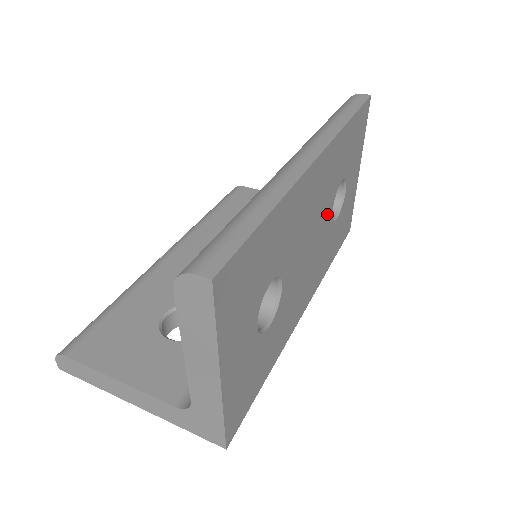
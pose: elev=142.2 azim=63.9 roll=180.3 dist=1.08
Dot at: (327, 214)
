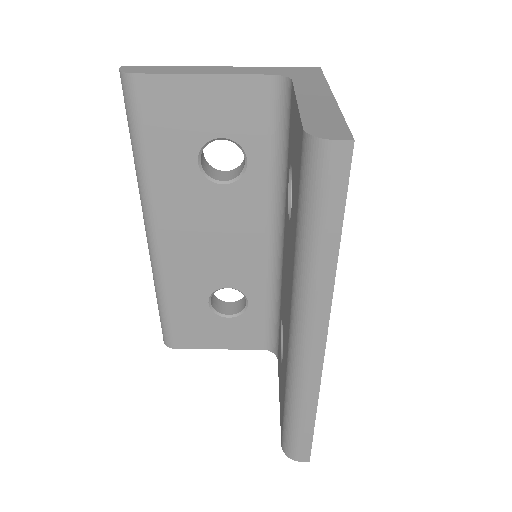
Dot at: occluded
